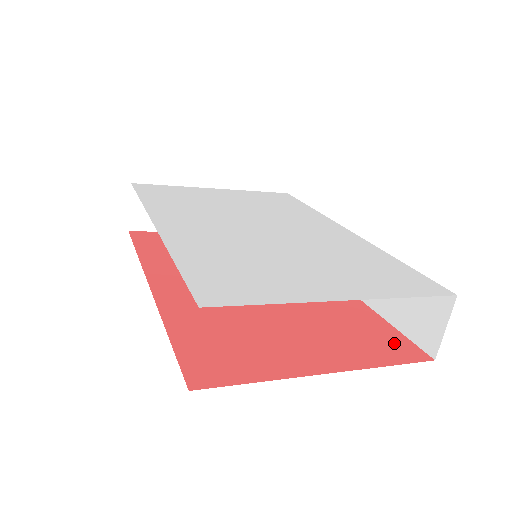
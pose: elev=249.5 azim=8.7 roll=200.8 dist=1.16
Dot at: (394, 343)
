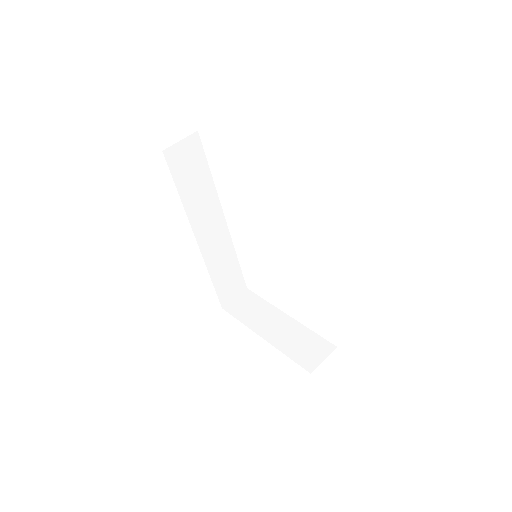
Dot at: occluded
